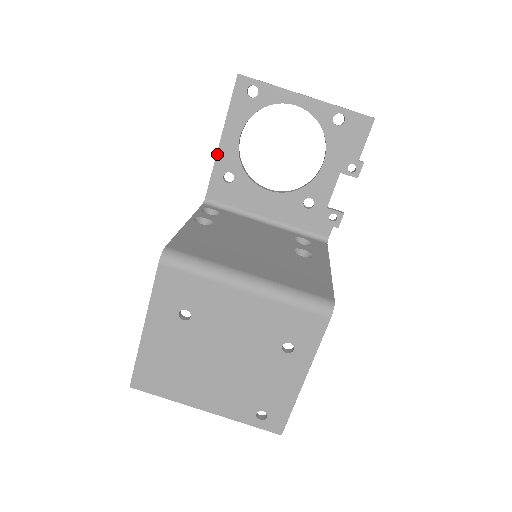
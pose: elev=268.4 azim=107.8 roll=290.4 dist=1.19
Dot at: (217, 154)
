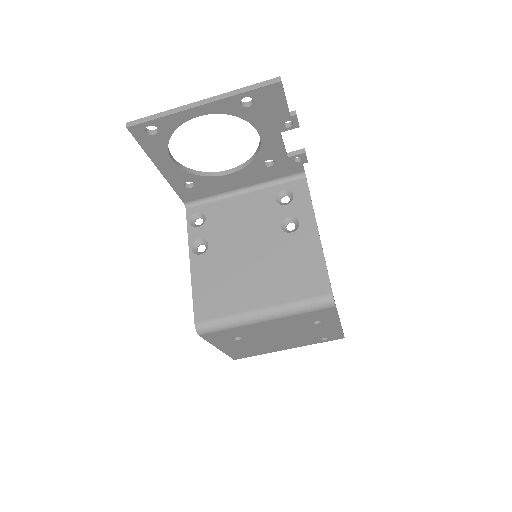
Dot at: (166, 179)
